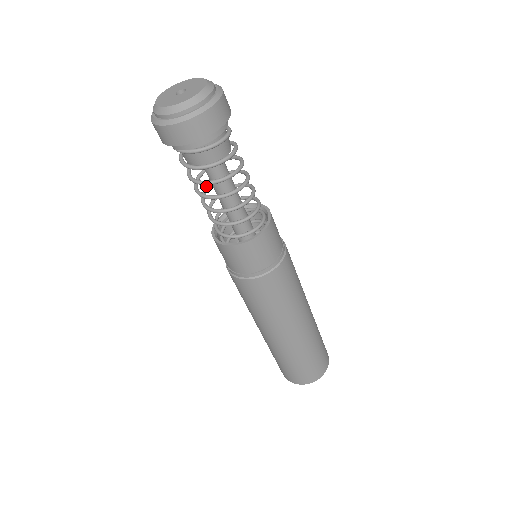
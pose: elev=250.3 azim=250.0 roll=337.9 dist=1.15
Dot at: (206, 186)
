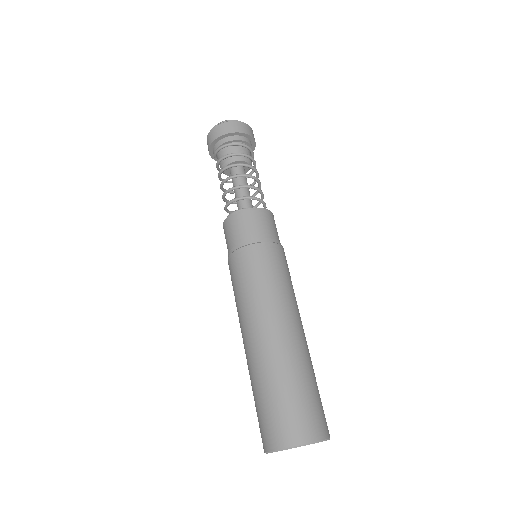
Dot at: occluded
